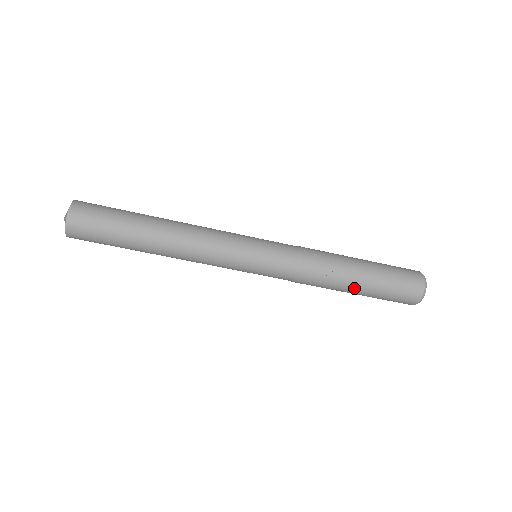
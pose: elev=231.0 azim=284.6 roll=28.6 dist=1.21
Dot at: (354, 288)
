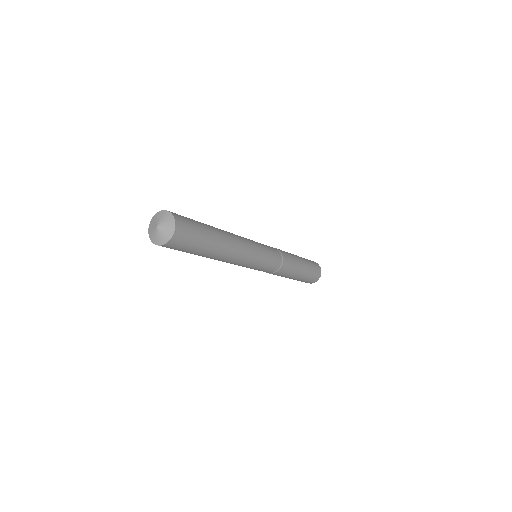
Dot at: occluded
